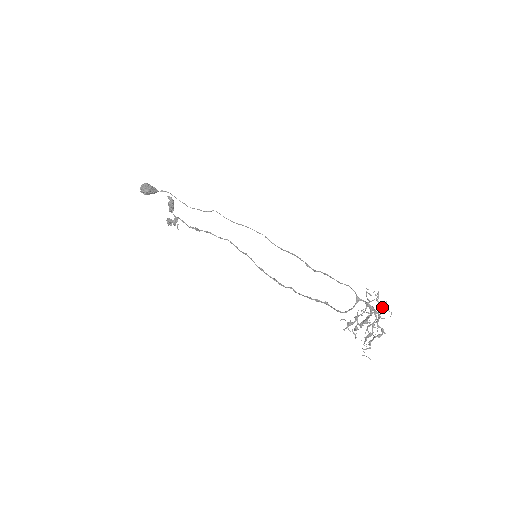
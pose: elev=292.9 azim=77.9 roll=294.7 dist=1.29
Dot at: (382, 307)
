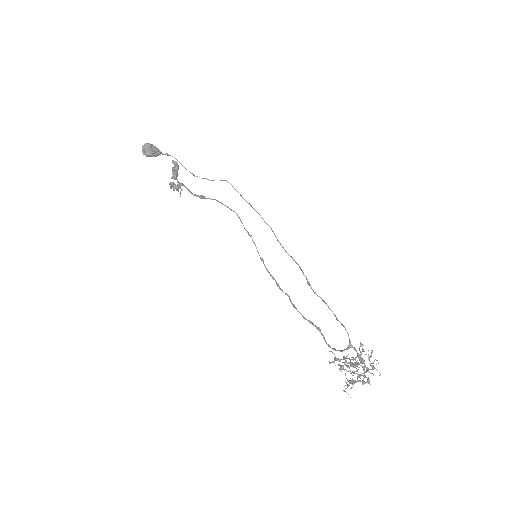
Dot at: (372, 366)
